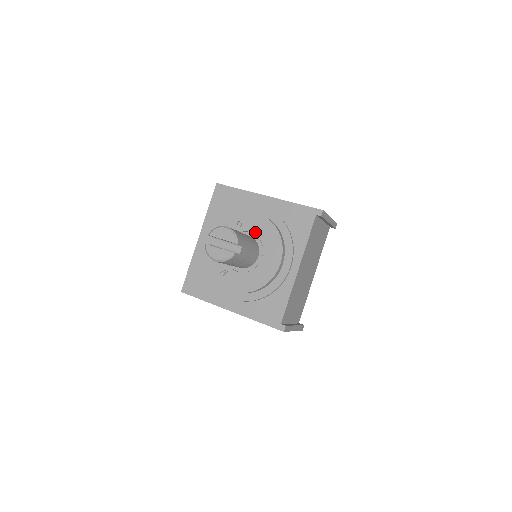
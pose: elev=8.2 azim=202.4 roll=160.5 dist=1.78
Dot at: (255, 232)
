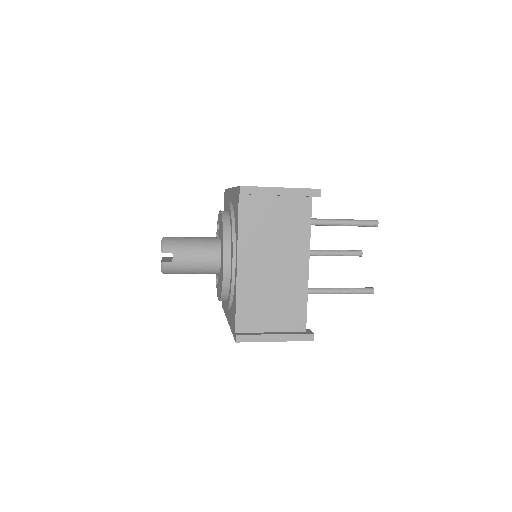
Dot at: (220, 232)
